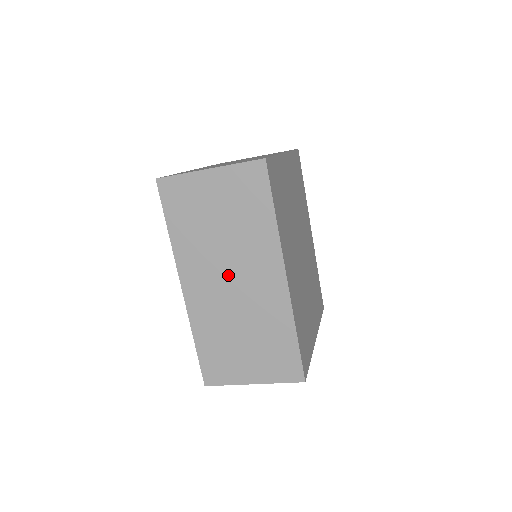
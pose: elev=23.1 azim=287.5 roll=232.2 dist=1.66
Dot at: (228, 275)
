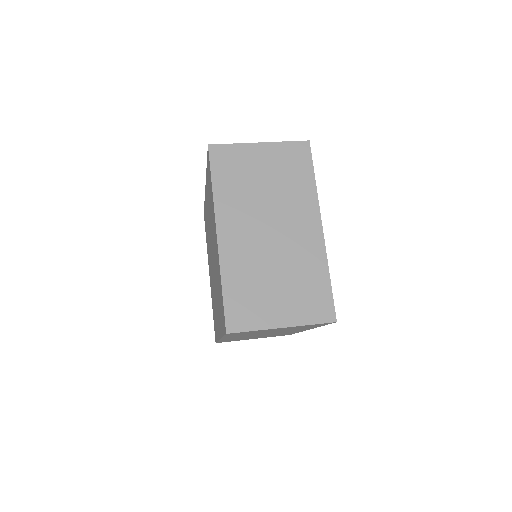
Dot at: (264, 334)
